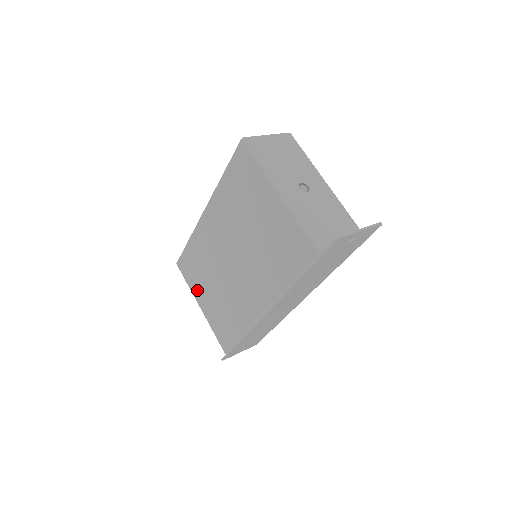
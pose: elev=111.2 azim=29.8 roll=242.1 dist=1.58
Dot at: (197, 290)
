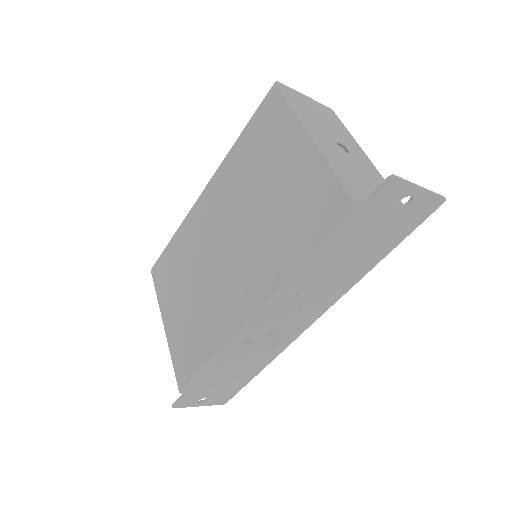
Dot at: (167, 301)
